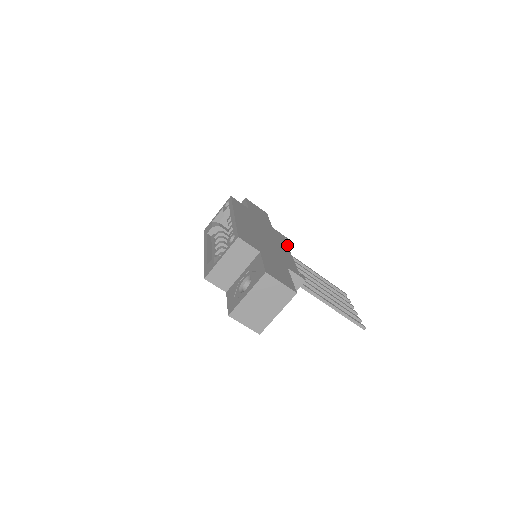
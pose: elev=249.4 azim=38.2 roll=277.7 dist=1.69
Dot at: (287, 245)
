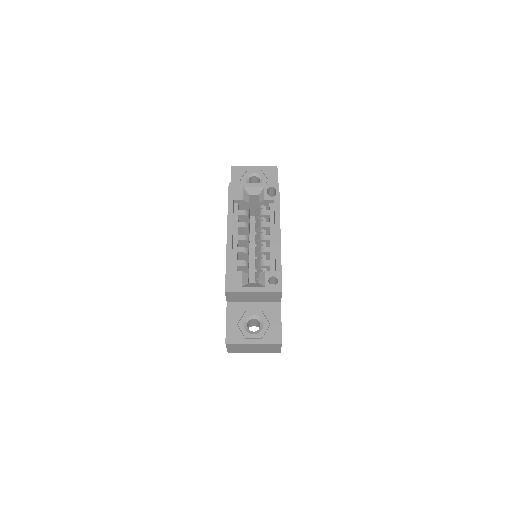
Dot at: occluded
